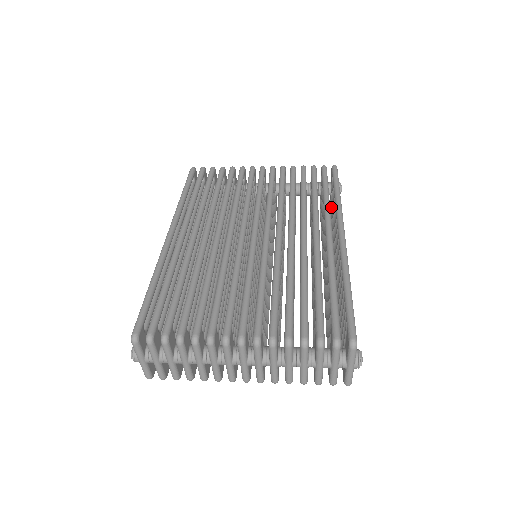
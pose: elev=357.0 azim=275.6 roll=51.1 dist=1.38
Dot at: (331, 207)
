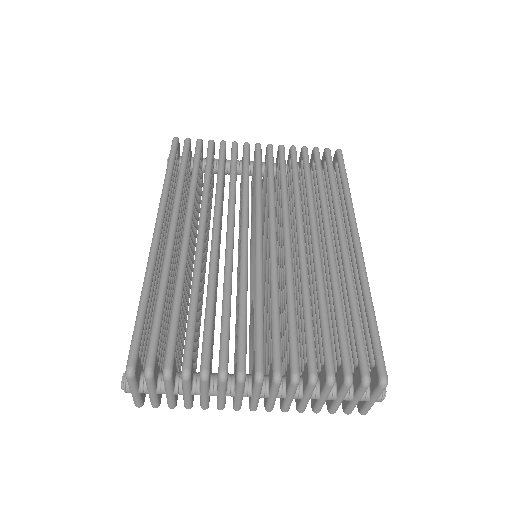
Dot at: occluded
